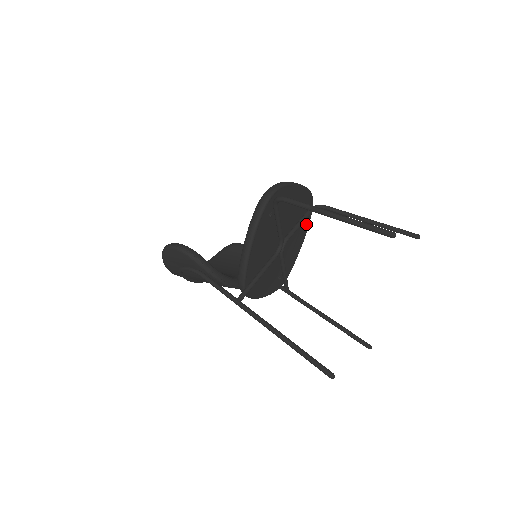
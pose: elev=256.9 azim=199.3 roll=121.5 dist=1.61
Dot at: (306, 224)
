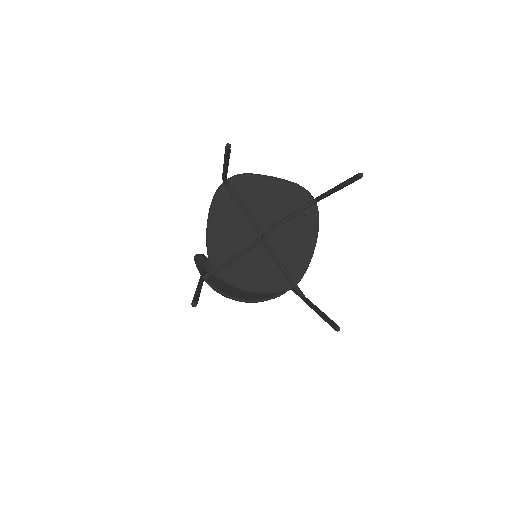
Dot at: (311, 222)
